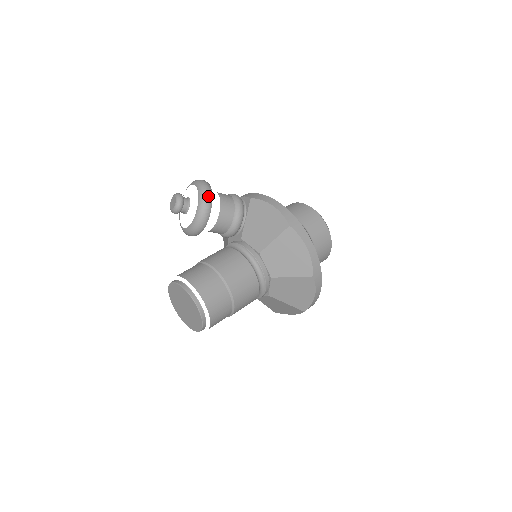
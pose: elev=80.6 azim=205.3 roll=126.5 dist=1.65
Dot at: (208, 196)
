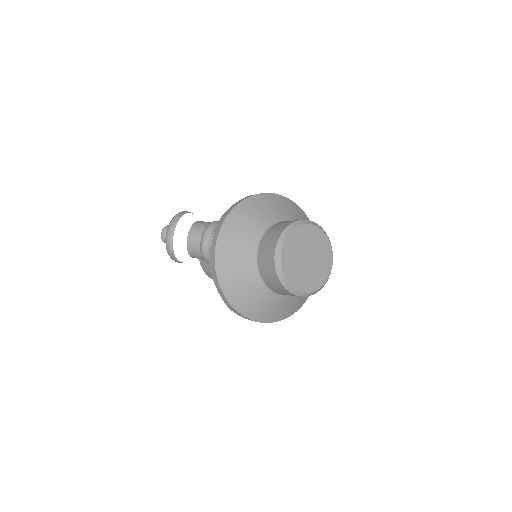
Dot at: (174, 260)
